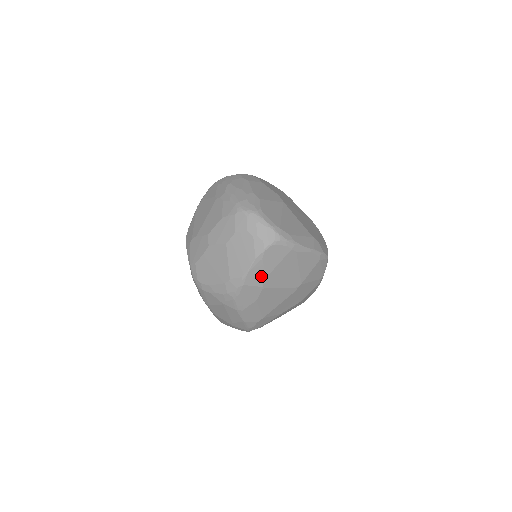
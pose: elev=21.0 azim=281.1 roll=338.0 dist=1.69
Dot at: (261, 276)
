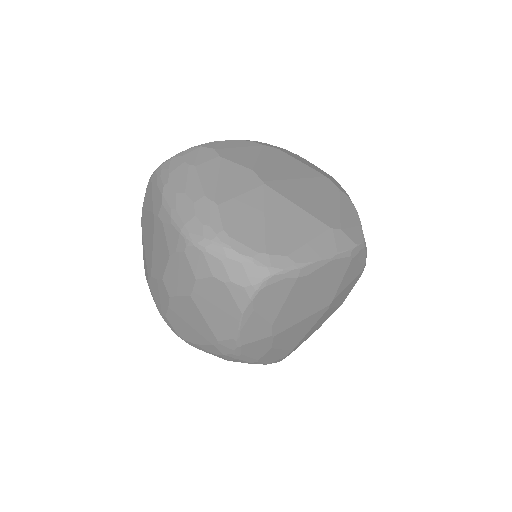
Dot at: (263, 327)
